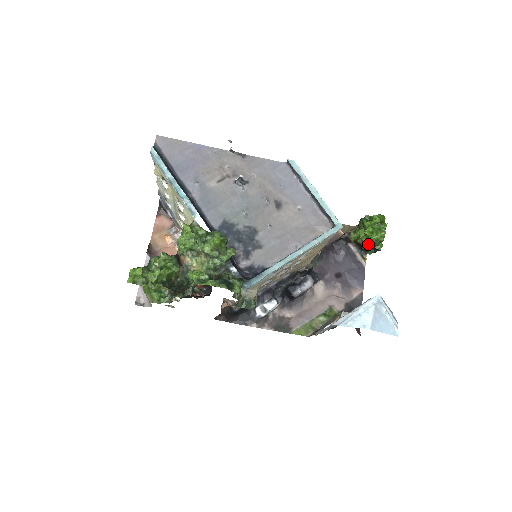
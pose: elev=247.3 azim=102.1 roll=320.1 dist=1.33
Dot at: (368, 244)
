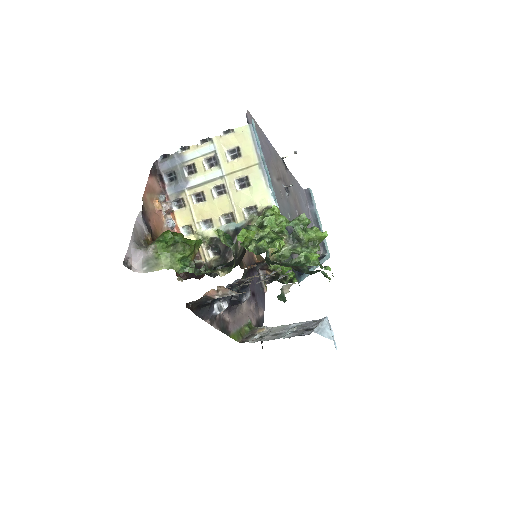
Dot at: (290, 275)
